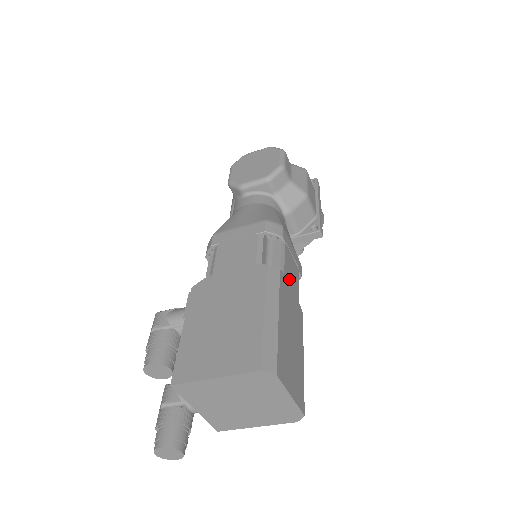
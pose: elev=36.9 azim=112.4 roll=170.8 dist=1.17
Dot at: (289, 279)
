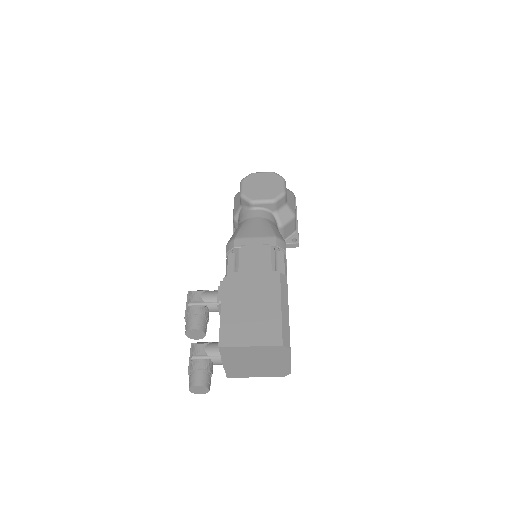
Dot at: occluded
